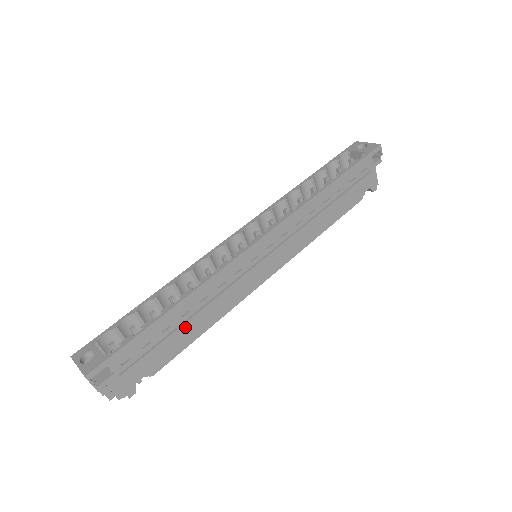
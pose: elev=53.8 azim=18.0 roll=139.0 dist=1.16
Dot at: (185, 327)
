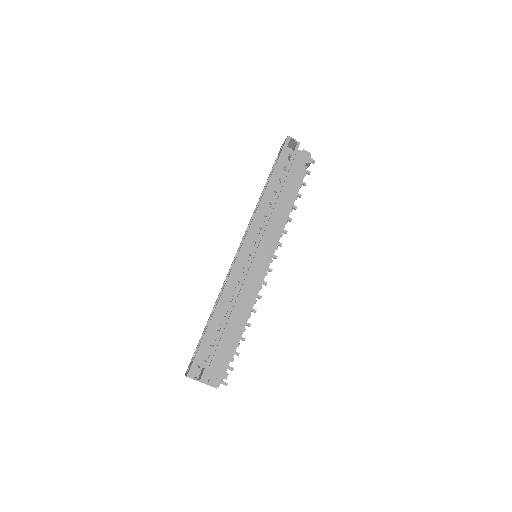
Dot at: (232, 321)
